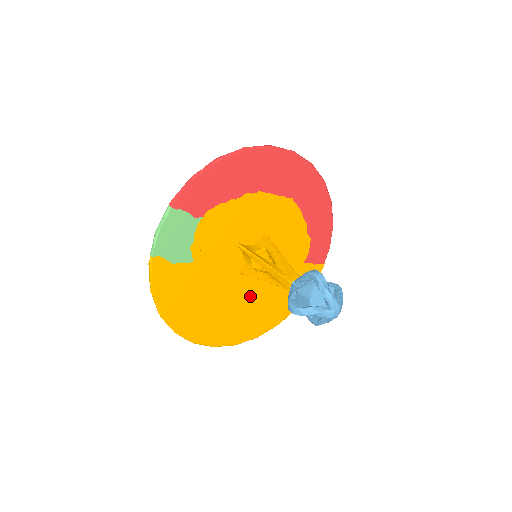
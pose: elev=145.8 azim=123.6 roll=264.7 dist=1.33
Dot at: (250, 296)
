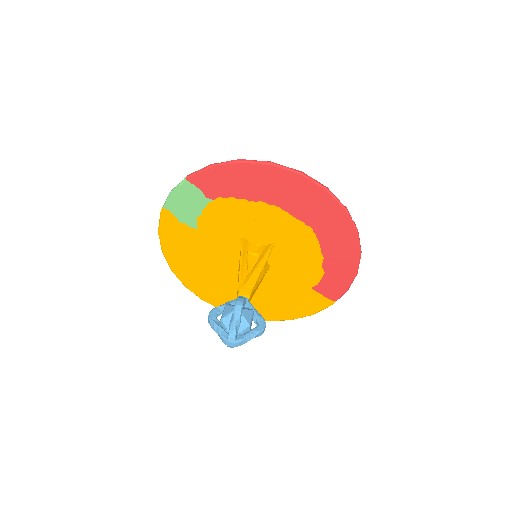
Dot at: occluded
